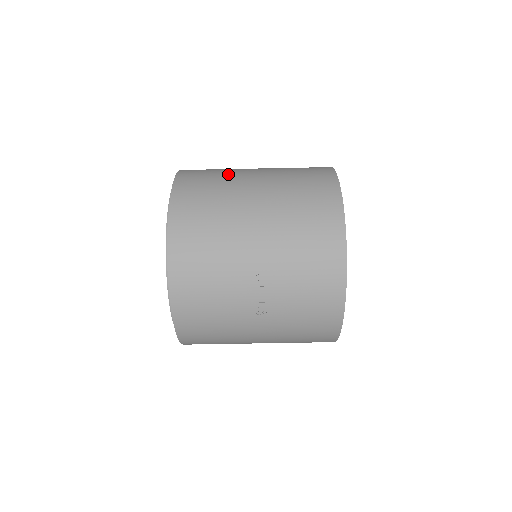
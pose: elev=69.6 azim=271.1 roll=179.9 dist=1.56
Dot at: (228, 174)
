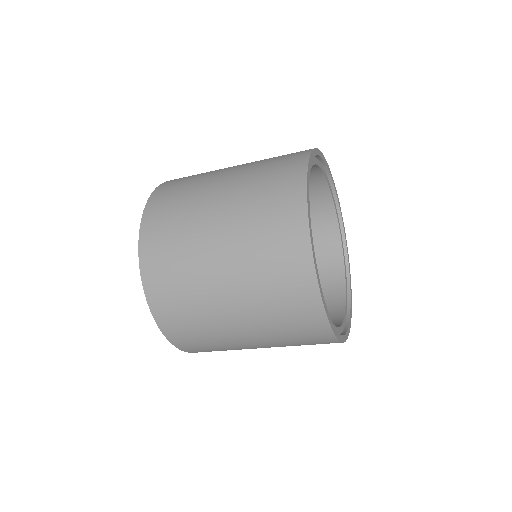
Dot at: (214, 333)
